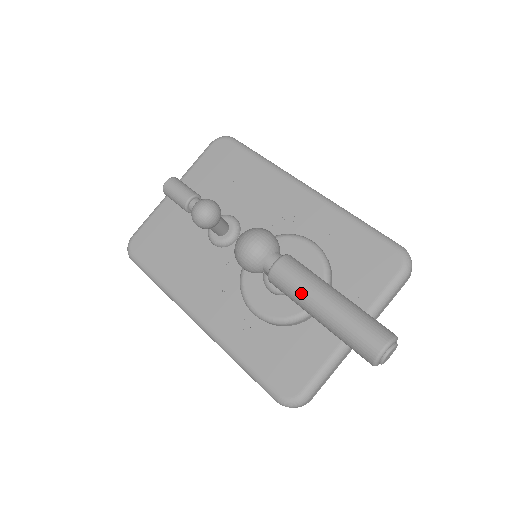
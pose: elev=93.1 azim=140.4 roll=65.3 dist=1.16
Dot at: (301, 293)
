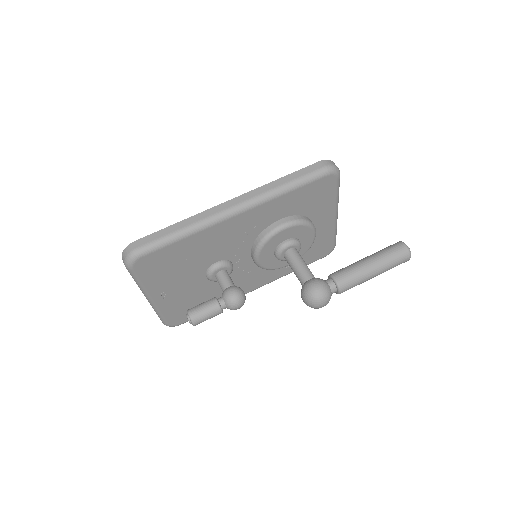
Dot at: occluded
